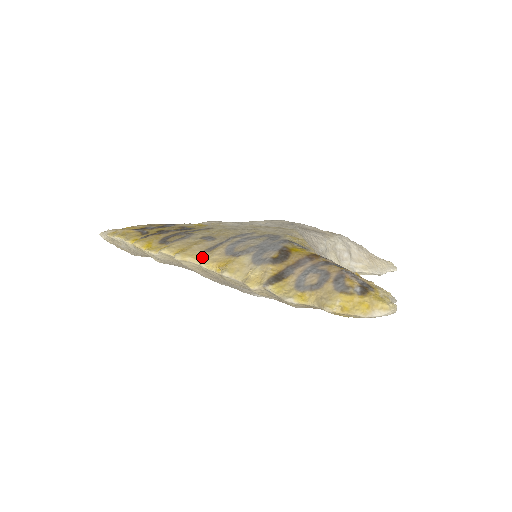
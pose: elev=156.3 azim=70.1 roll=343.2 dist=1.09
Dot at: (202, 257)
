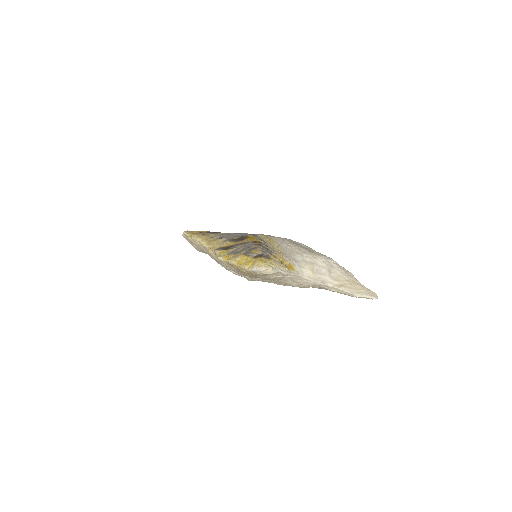
Dot at: (206, 239)
